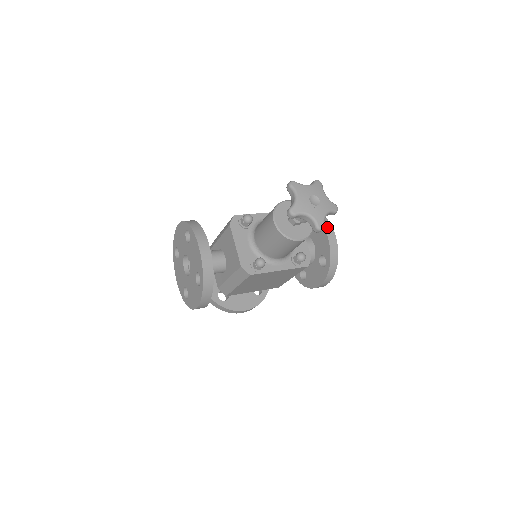
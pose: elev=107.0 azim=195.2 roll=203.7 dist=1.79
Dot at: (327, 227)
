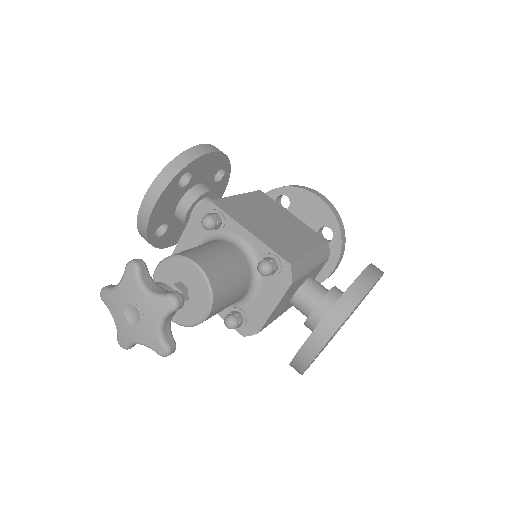
Dot at: (320, 333)
